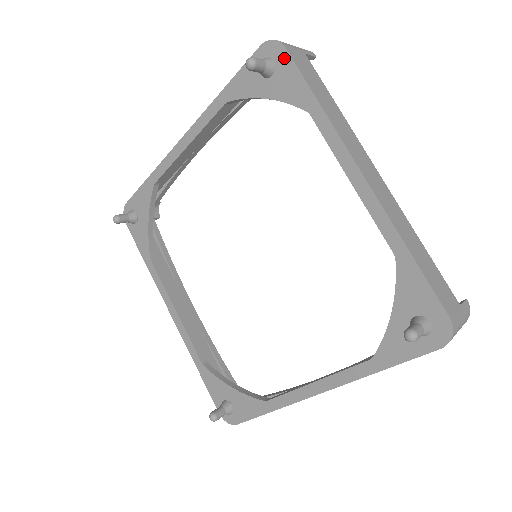
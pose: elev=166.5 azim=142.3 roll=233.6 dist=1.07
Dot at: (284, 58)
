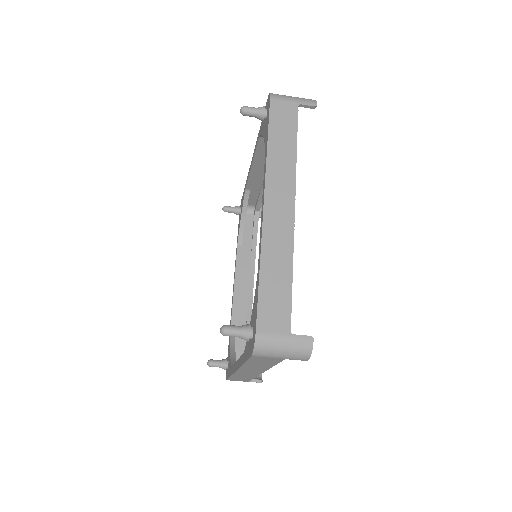
Dot at: (269, 107)
